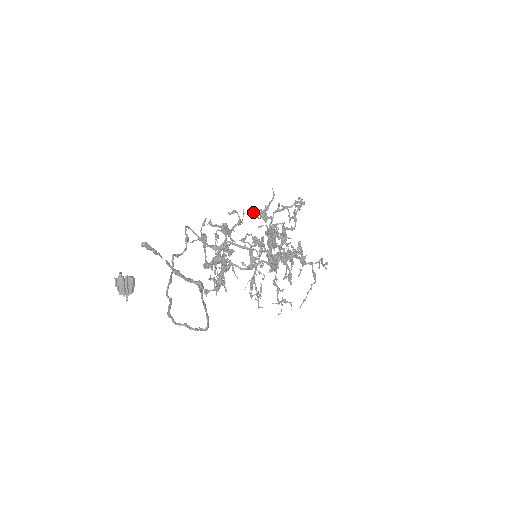
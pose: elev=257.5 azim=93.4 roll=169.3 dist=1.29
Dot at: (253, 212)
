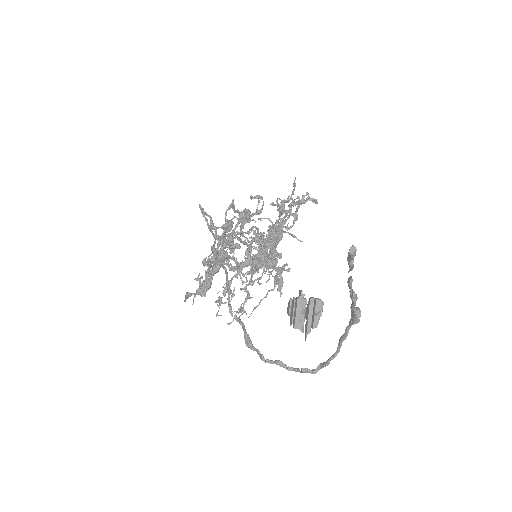
Dot at: occluded
